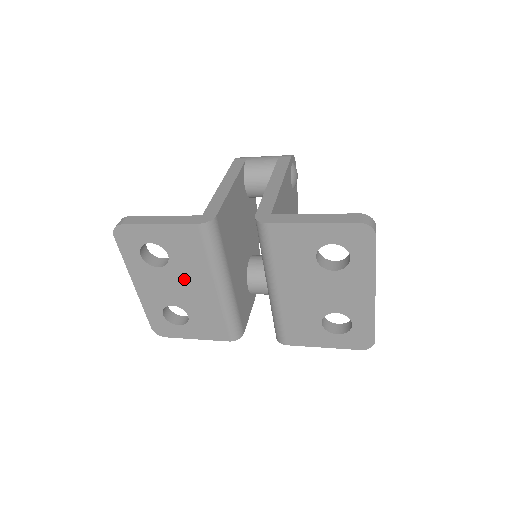
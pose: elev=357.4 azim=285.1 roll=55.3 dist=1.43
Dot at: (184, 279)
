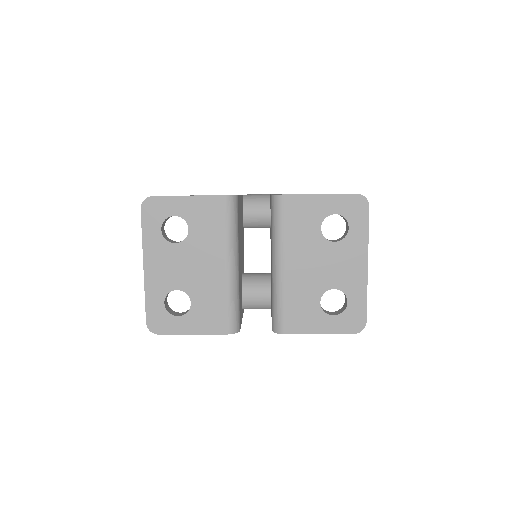
Dot at: (197, 256)
